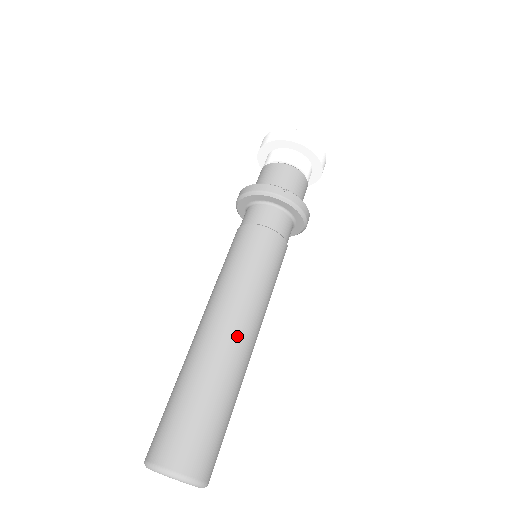
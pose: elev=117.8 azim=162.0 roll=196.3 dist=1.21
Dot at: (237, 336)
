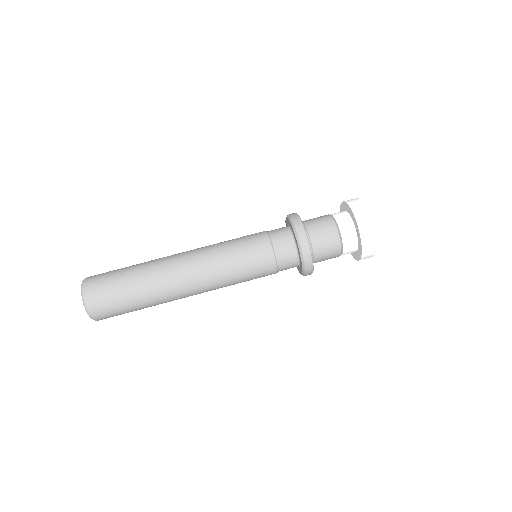
Dot at: (188, 294)
